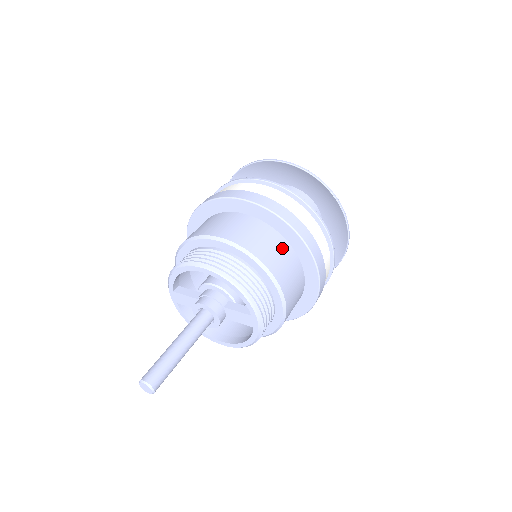
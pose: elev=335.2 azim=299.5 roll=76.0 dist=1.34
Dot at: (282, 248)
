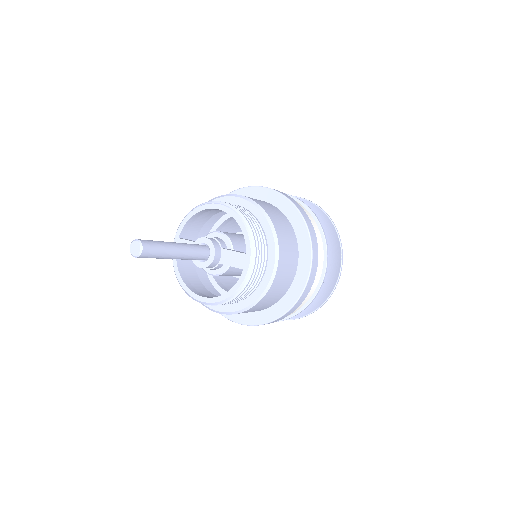
Dot at: (287, 225)
